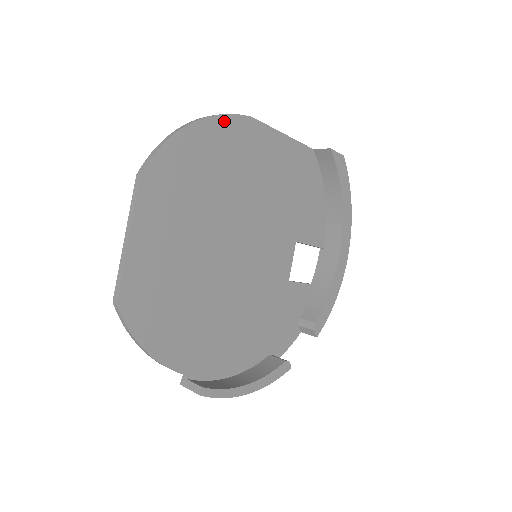
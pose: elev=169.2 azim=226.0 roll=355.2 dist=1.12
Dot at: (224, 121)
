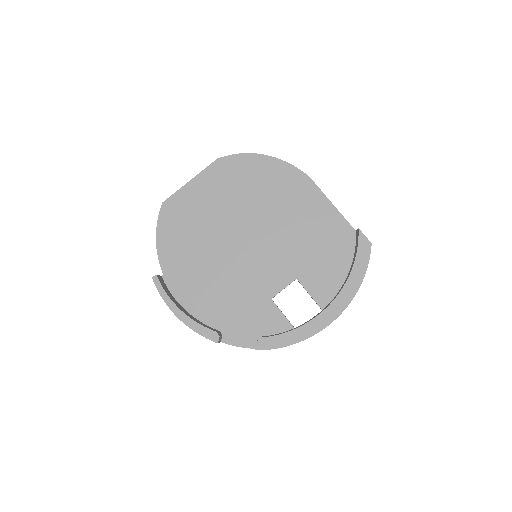
Dot at: (286, 166)
